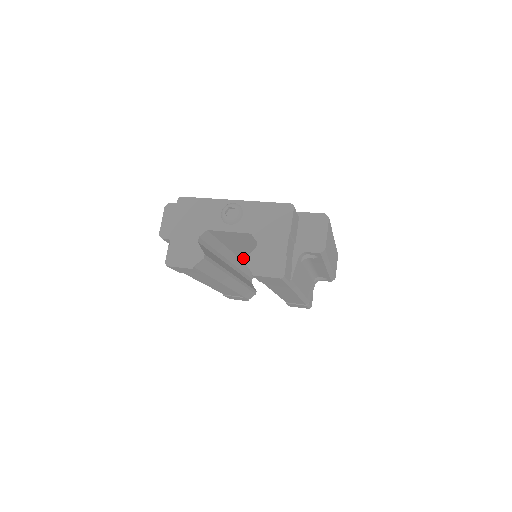
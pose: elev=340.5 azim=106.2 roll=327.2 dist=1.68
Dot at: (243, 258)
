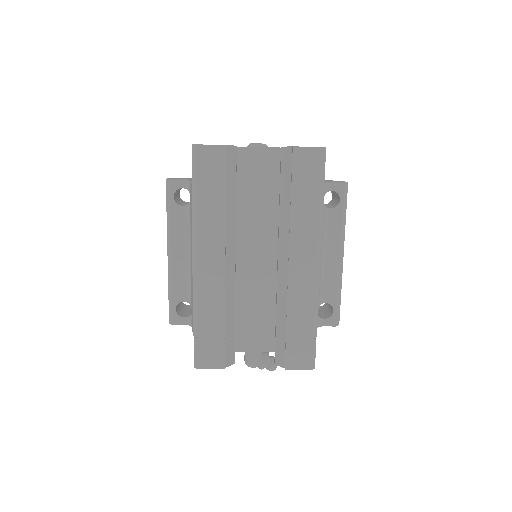
Dot at: (239, 262)
